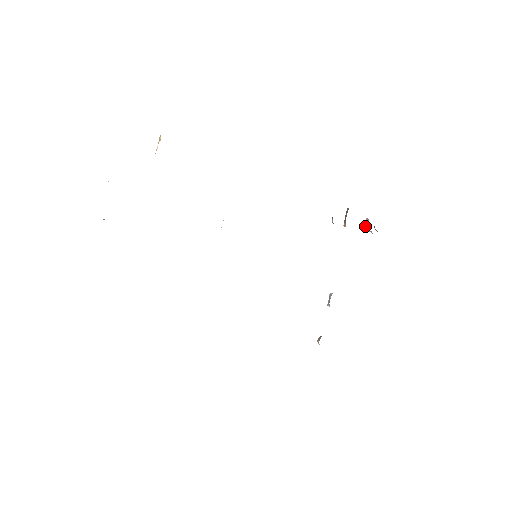
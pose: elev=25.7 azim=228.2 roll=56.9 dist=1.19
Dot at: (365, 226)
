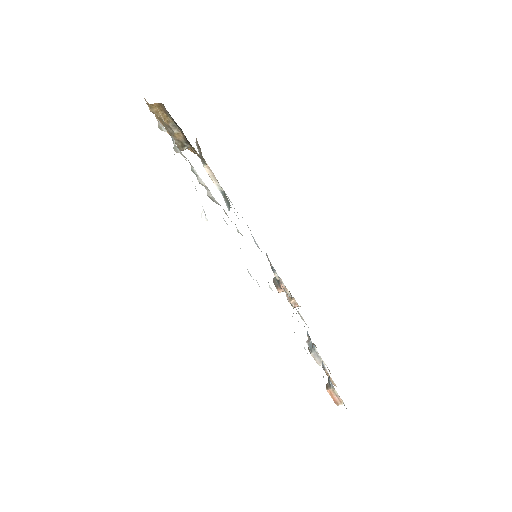
Dot at: (289, 299)
